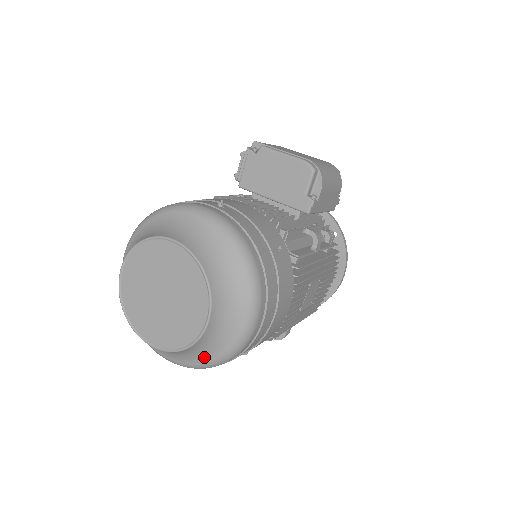
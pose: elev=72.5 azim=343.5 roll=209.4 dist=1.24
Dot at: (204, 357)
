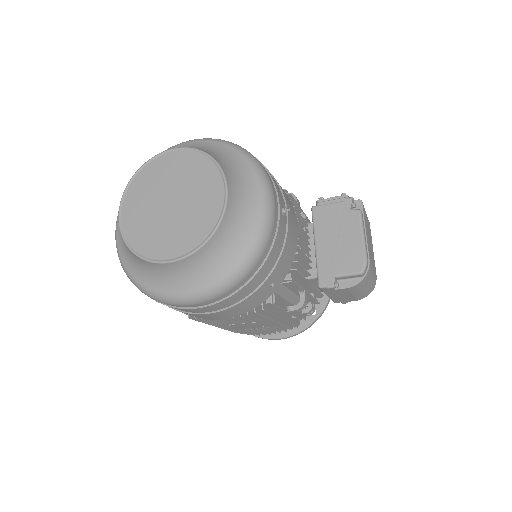
Dot at: (135, 270)
